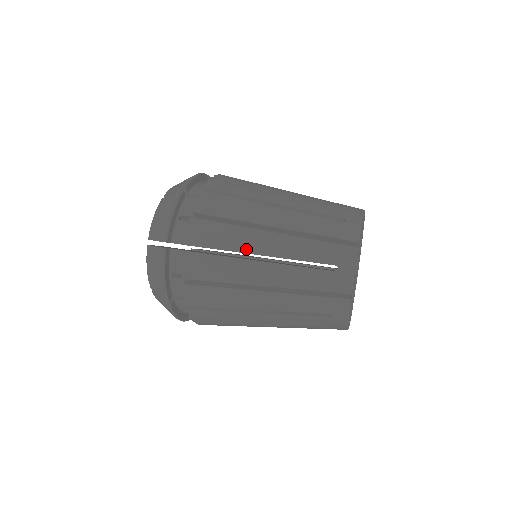
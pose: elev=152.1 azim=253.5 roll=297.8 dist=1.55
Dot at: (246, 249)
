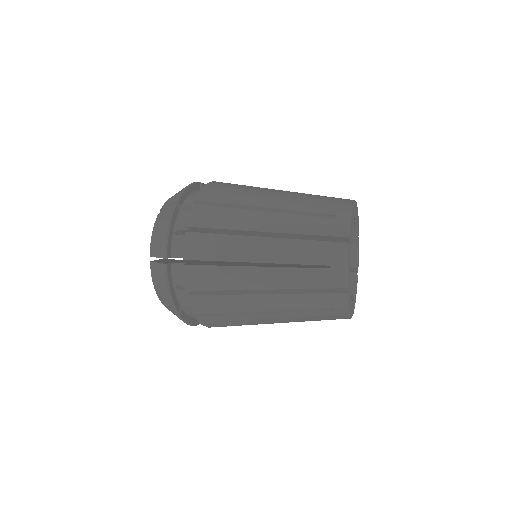
Dot at: (241, 257)
